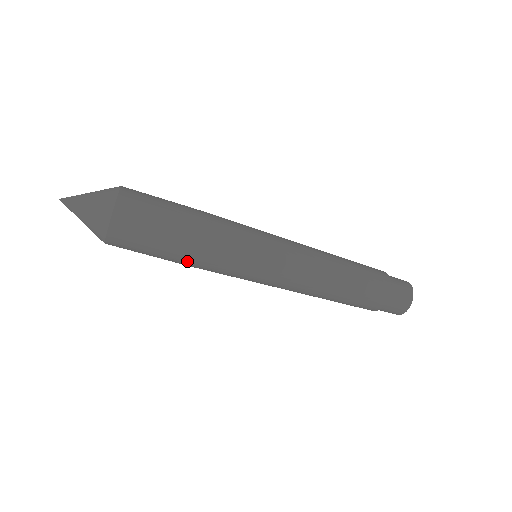
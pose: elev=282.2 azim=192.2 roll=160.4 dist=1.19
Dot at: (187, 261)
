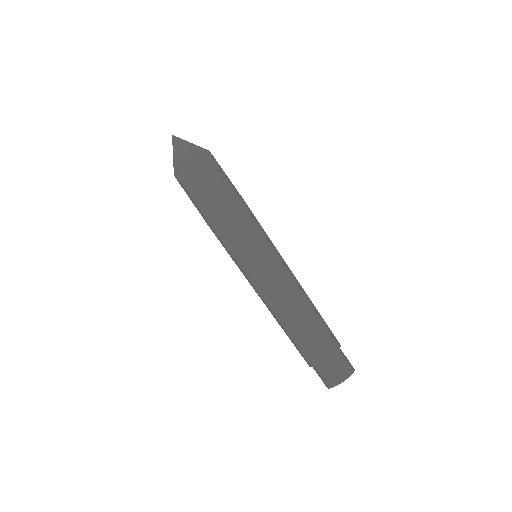
Dot at: (207, 222)
